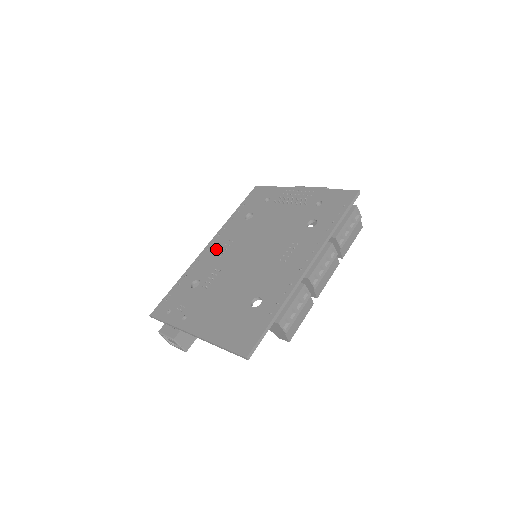
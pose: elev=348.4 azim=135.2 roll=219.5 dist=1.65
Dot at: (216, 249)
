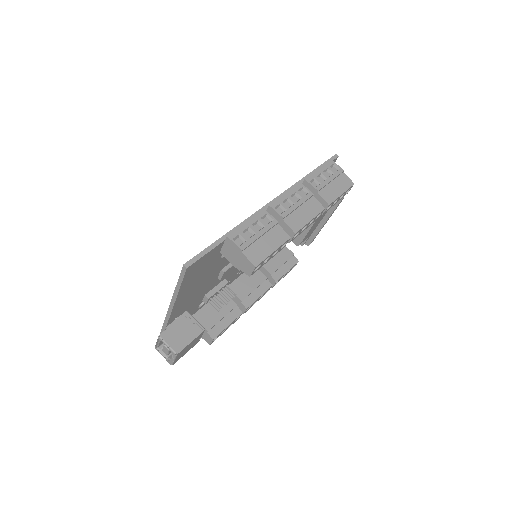
Dot at: occluded
